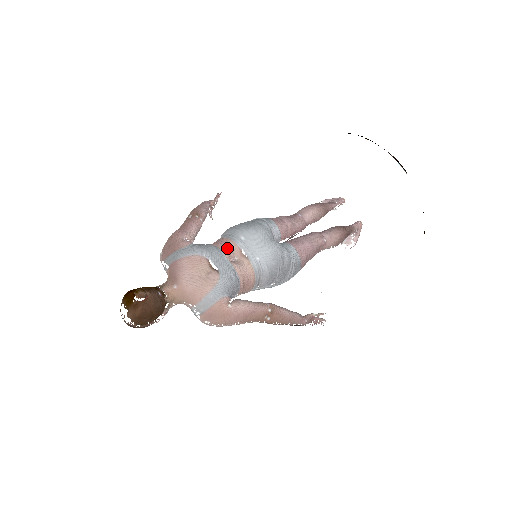
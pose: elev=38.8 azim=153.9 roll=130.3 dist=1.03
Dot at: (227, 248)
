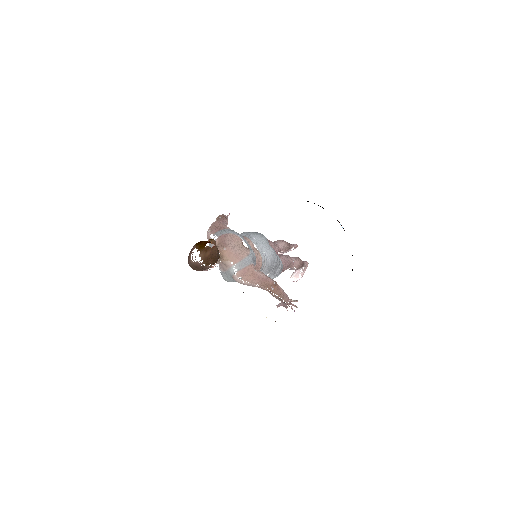
Dot at: (247, 240)
